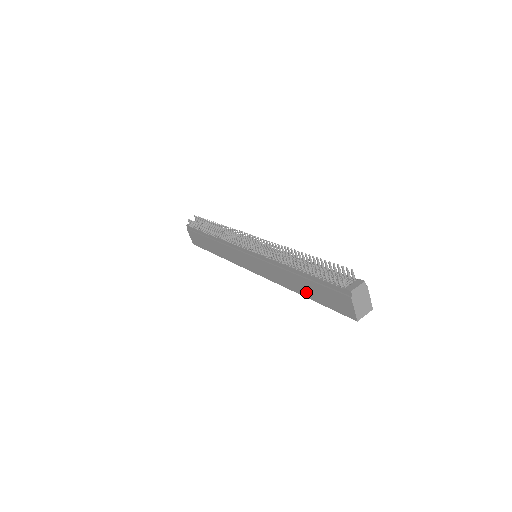
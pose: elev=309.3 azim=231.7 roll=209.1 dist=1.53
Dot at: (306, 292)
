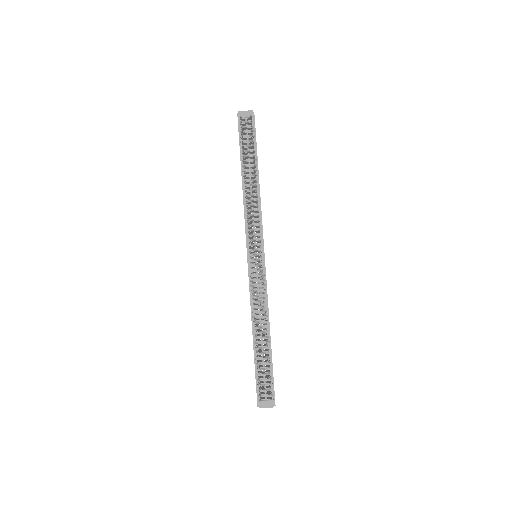
Dot at: occluded
